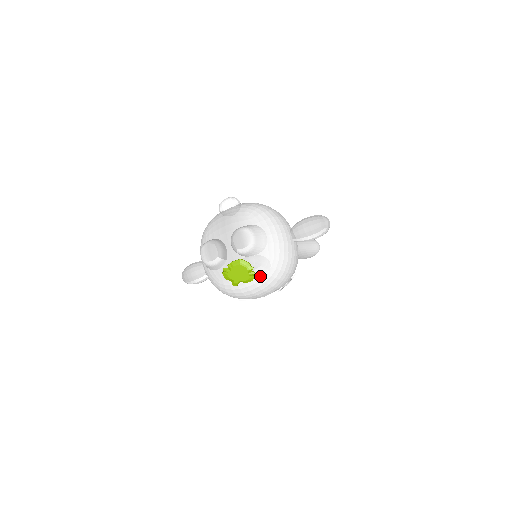
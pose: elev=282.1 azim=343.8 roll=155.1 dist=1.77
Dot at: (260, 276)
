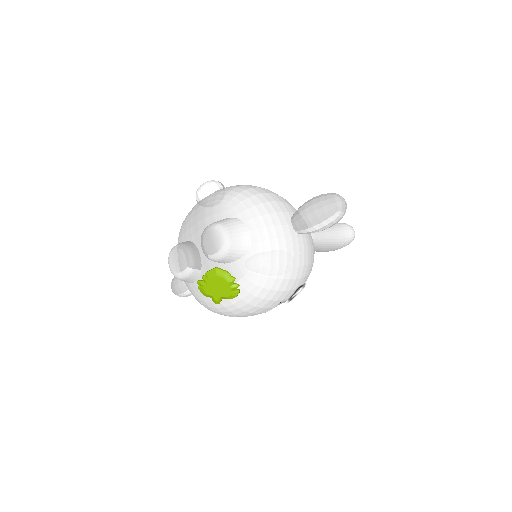
Dot at: (247, 289)
